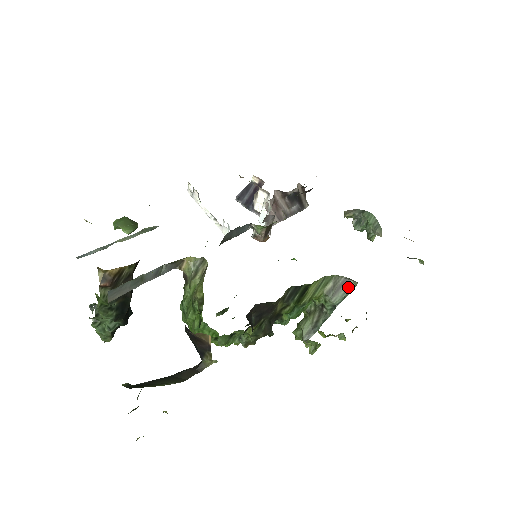
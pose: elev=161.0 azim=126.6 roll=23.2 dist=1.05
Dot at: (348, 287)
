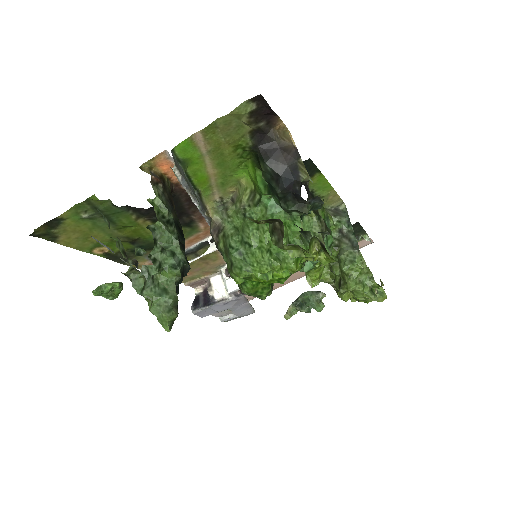
Dot at: (342, 212)
